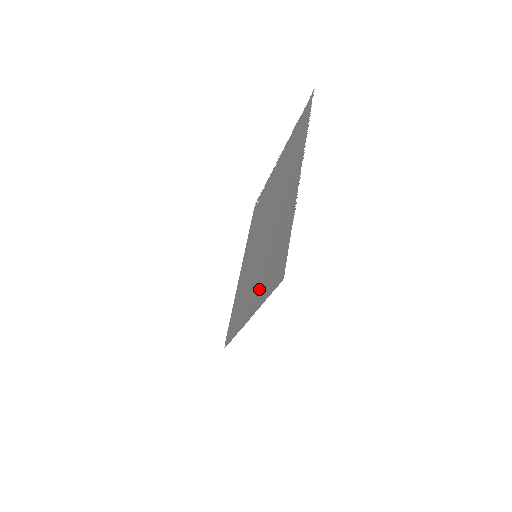
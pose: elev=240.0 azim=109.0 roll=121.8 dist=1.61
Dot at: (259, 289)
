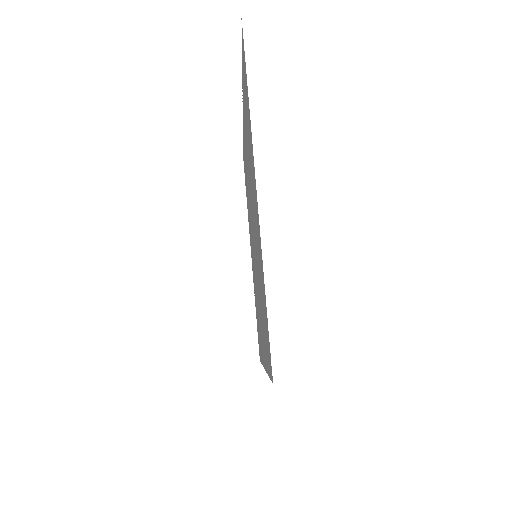
Dot at: (251, 158)
